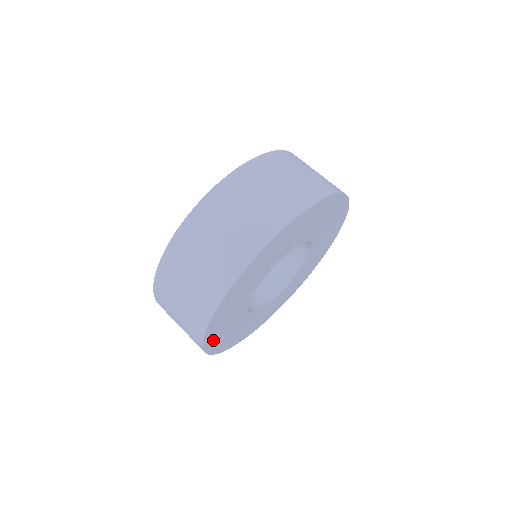
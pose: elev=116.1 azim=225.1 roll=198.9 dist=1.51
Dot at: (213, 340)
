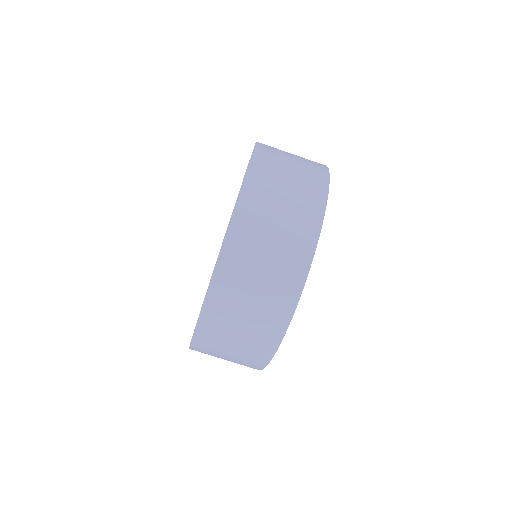
Dot at: occluded
